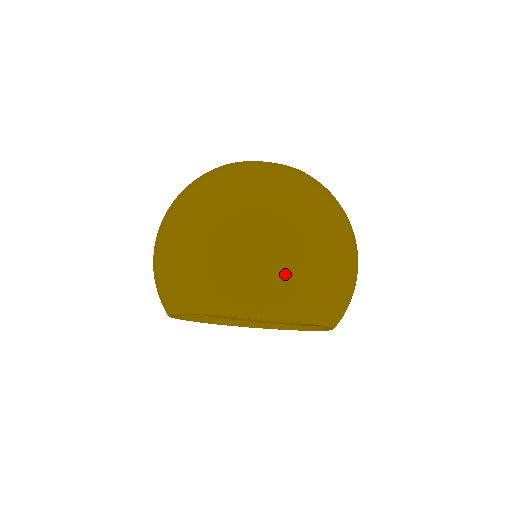
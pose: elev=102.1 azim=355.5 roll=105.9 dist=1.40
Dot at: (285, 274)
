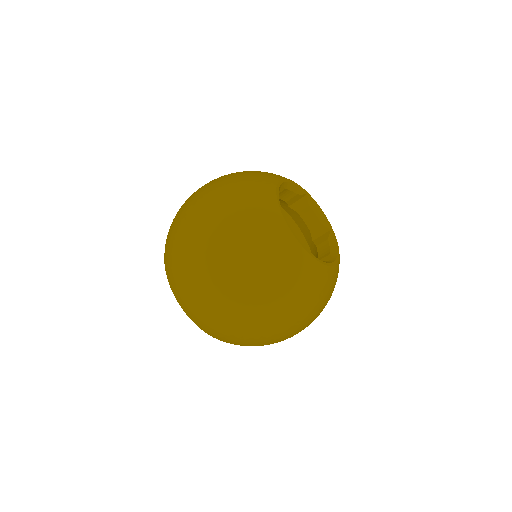
Dot at: occluded
